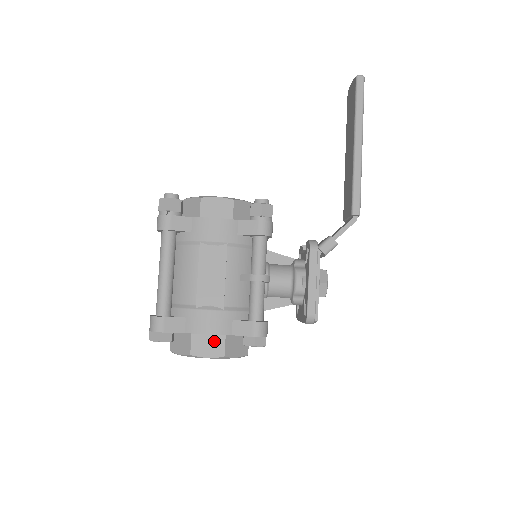
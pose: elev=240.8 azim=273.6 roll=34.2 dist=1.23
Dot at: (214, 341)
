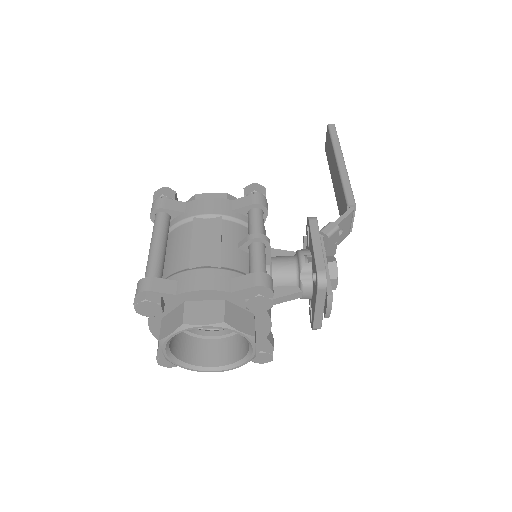
Dot at: (211, 307)
